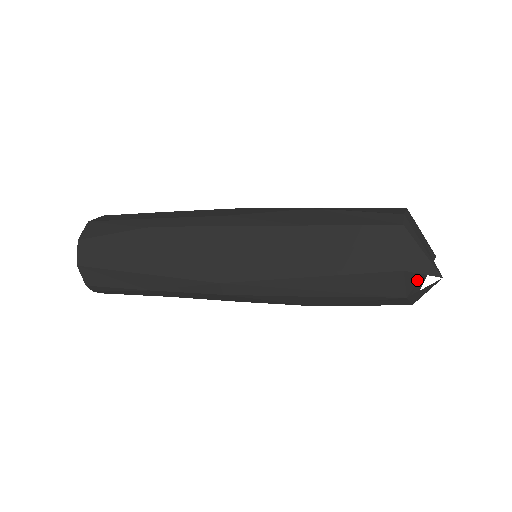
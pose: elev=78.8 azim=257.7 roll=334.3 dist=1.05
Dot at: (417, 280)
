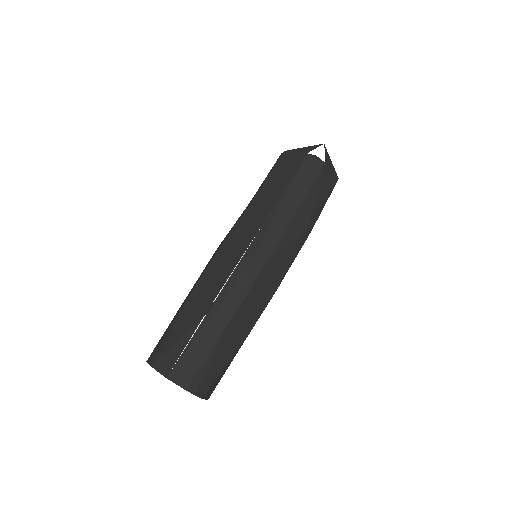
Dot at: occluded
